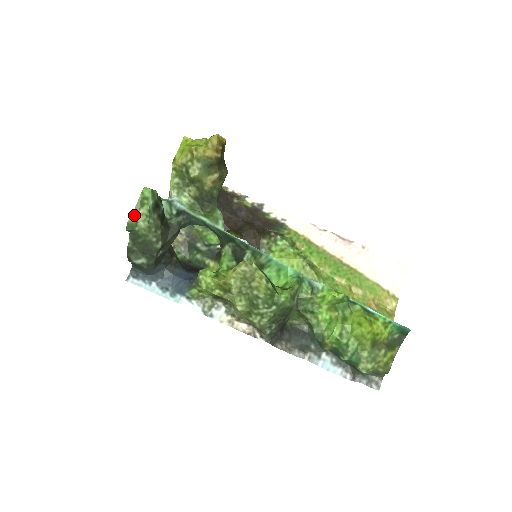
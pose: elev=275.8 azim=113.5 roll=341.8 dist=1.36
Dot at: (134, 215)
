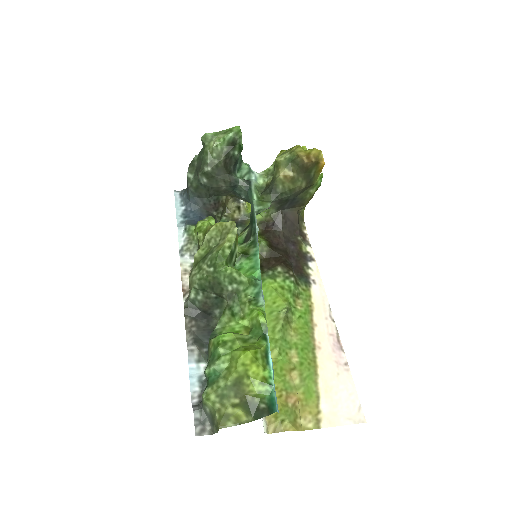
Dot at: (215, 134)
